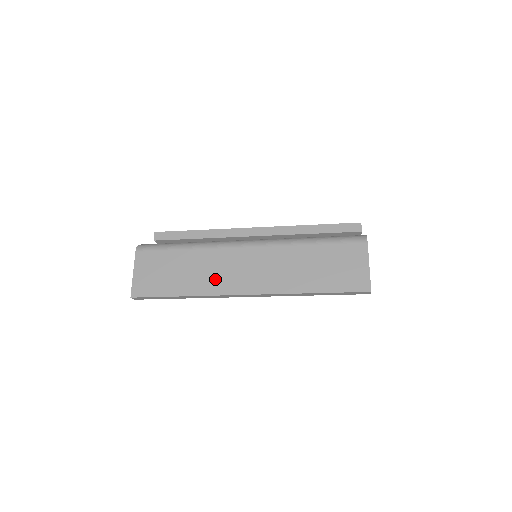
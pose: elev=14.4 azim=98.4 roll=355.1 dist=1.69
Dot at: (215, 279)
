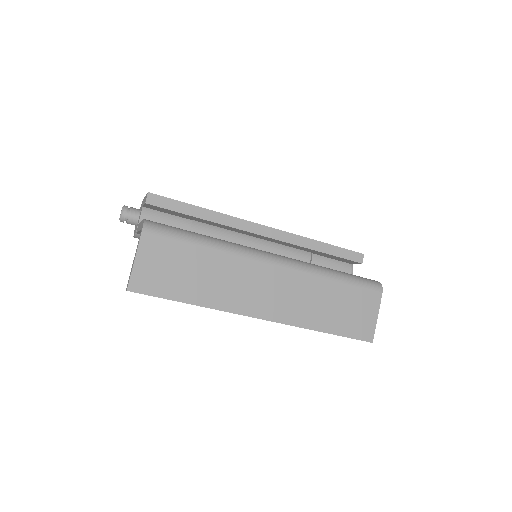
Dot at: (233, 293)
